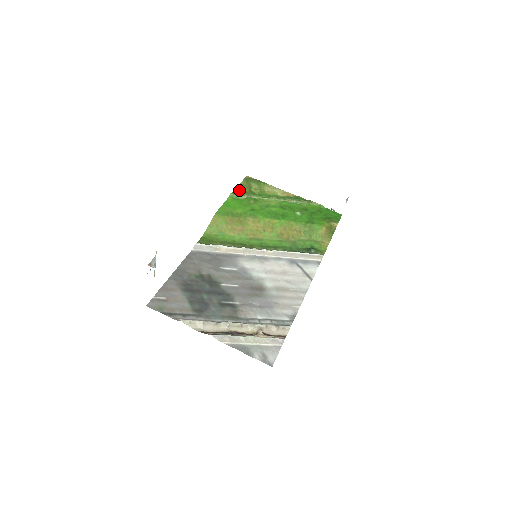
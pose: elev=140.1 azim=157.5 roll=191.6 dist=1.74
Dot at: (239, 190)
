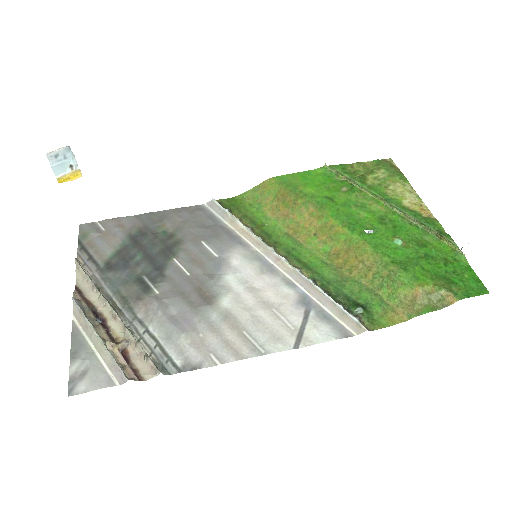
Dot at: (348, 168)
